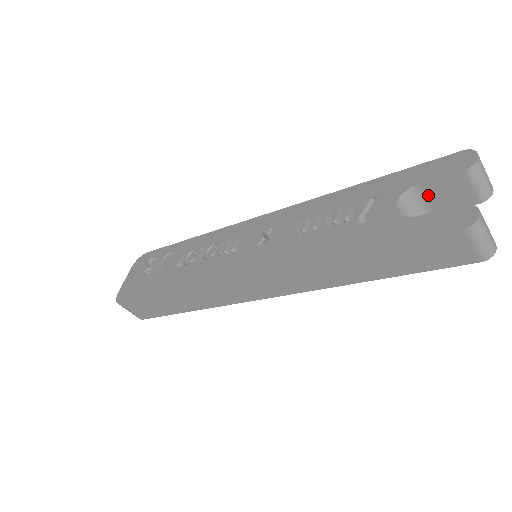
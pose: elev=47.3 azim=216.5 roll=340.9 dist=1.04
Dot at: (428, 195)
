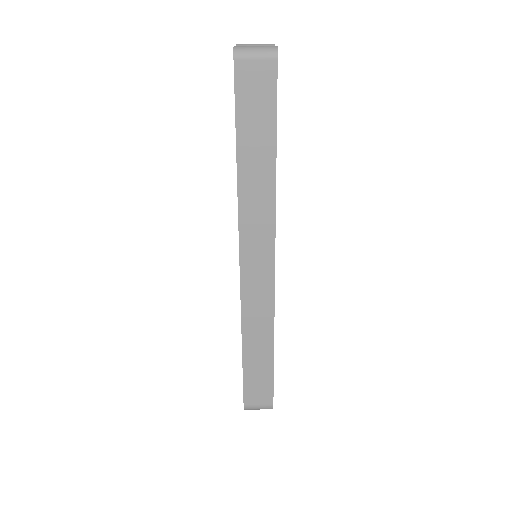
Dot at: occluded
